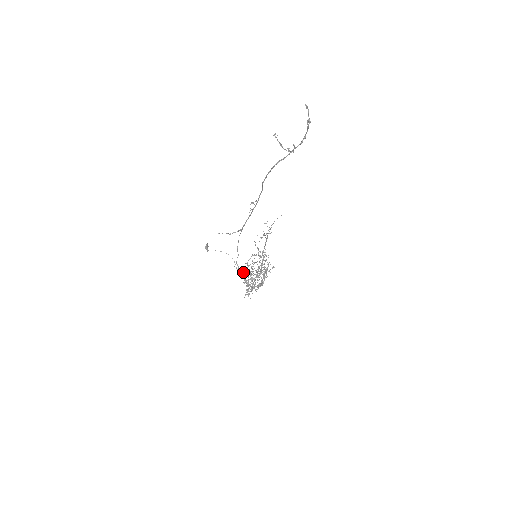
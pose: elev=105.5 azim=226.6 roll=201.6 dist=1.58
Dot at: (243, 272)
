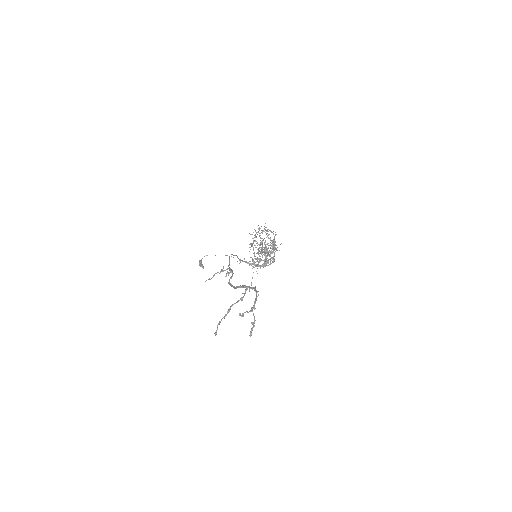
Dot at: (249, 261)
